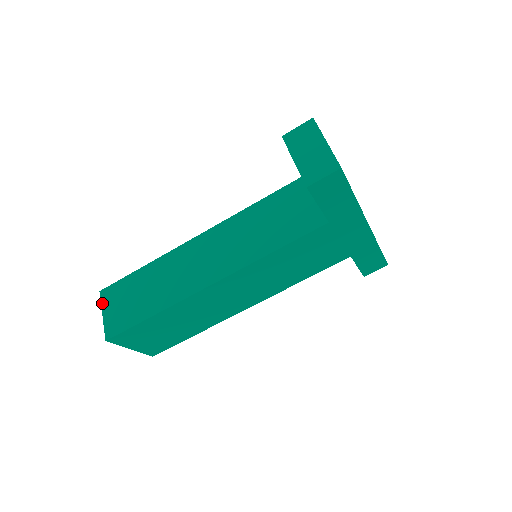
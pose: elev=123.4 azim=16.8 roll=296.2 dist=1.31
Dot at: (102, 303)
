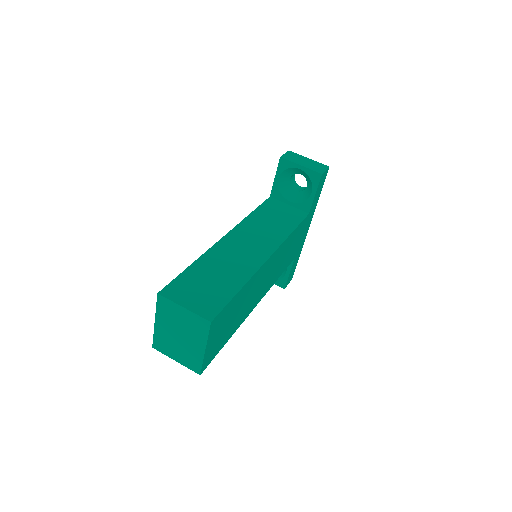
Dot at: (172, 299)
